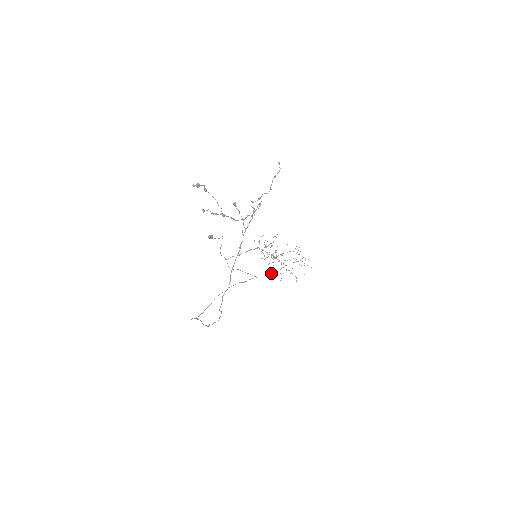
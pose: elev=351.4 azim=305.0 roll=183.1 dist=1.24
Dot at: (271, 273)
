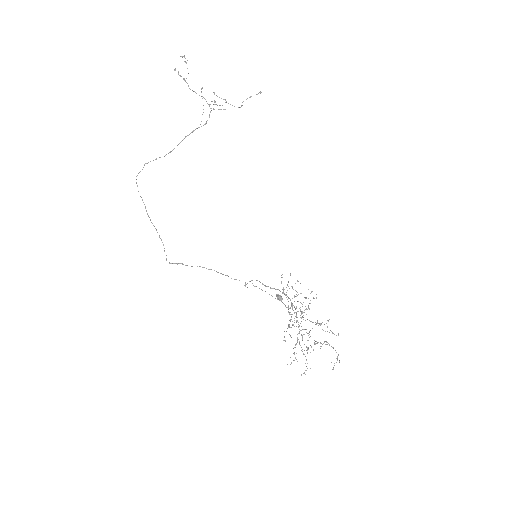
Dot at: (284, 340)
